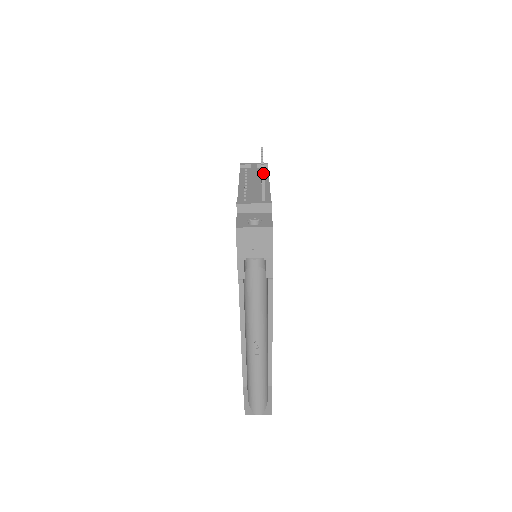
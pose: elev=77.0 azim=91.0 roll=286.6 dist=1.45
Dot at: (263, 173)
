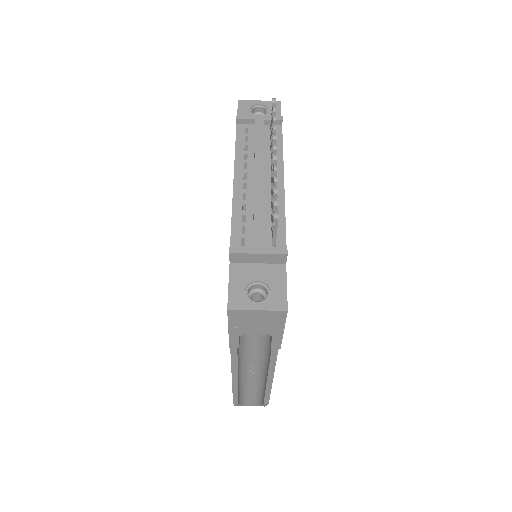
Dot at: (276, 201)
